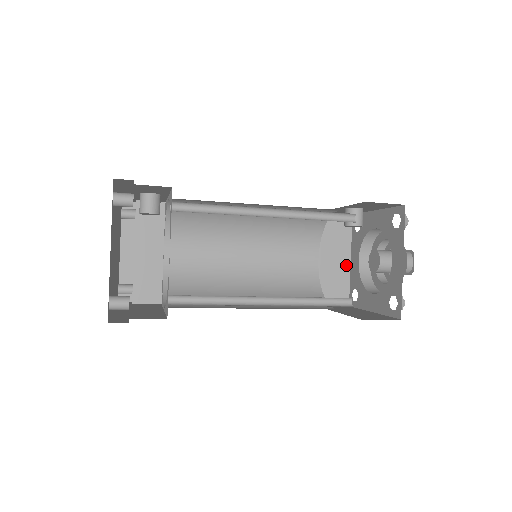
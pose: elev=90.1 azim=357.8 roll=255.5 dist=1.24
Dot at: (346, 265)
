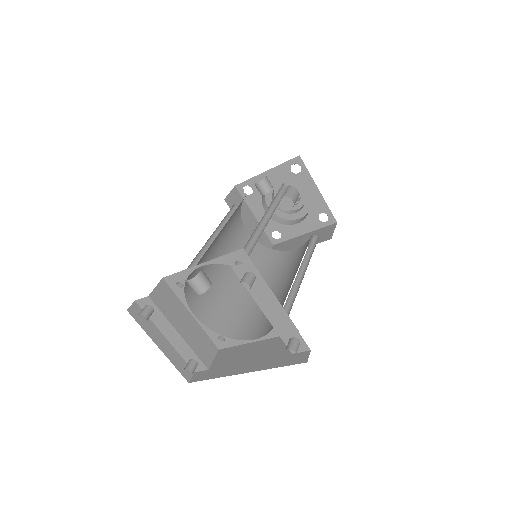
Dot at: (255, 222)
